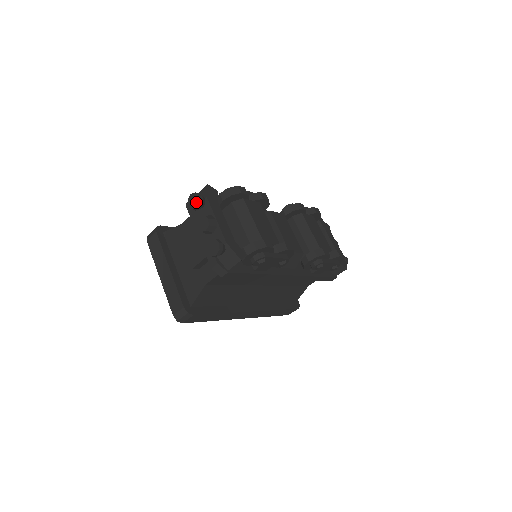
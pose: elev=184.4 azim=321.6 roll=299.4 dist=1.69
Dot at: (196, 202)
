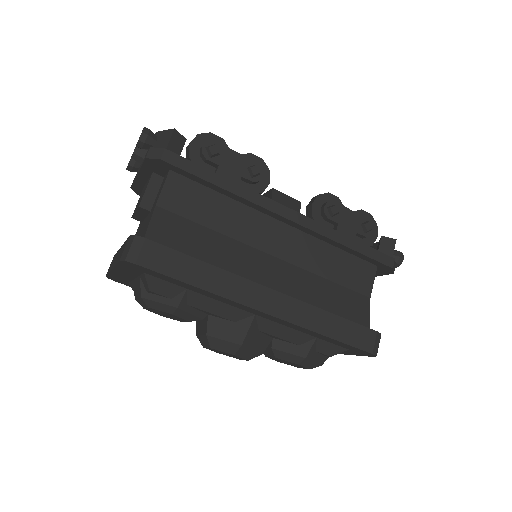
Dot at: occluded
